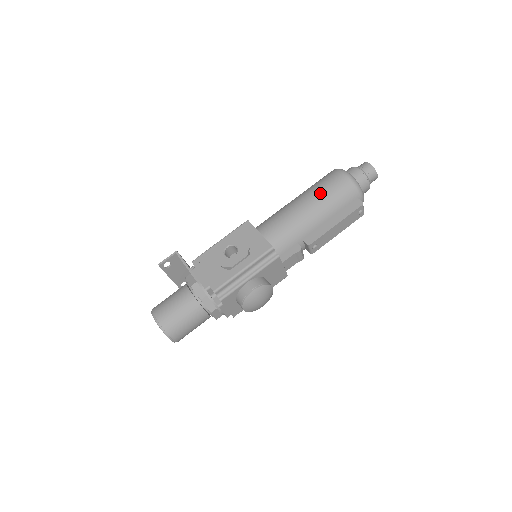
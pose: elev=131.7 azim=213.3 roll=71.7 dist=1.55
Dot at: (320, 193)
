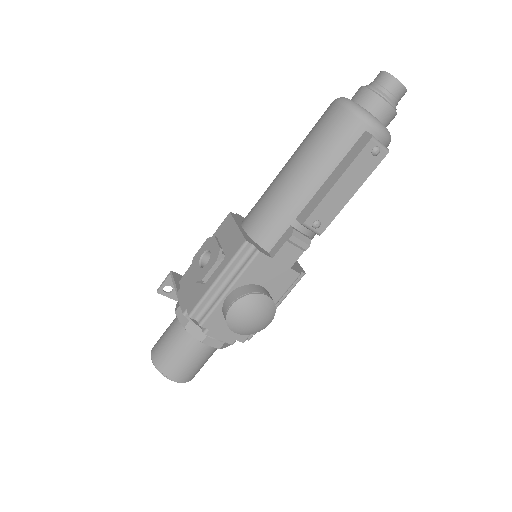
Dot at: (307, 144)
